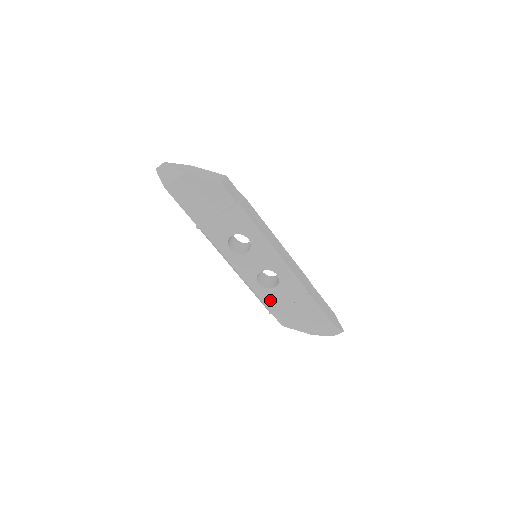
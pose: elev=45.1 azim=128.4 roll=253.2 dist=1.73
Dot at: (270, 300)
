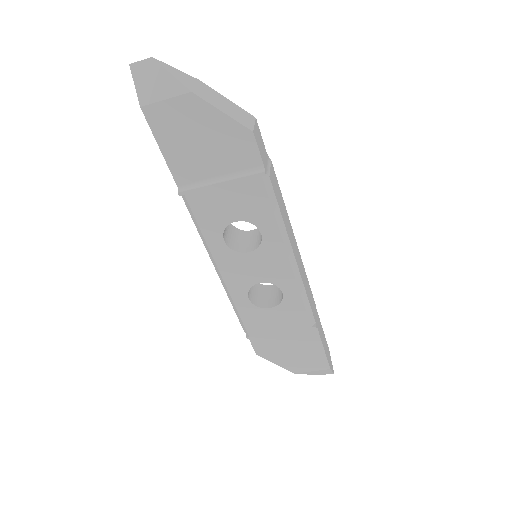
Dot at: (255, 322)
